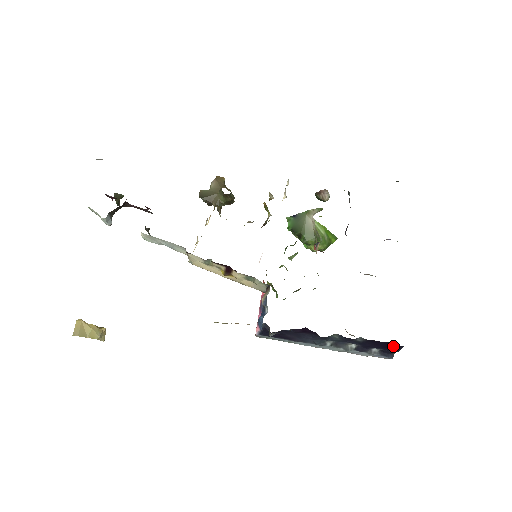
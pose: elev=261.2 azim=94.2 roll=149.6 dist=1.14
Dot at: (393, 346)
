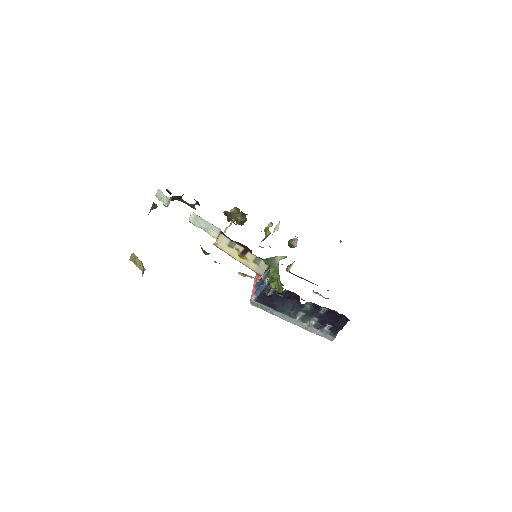
Dot at: (341, 321)
